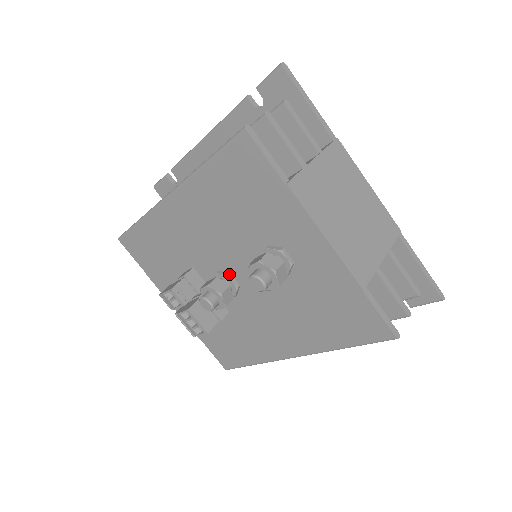
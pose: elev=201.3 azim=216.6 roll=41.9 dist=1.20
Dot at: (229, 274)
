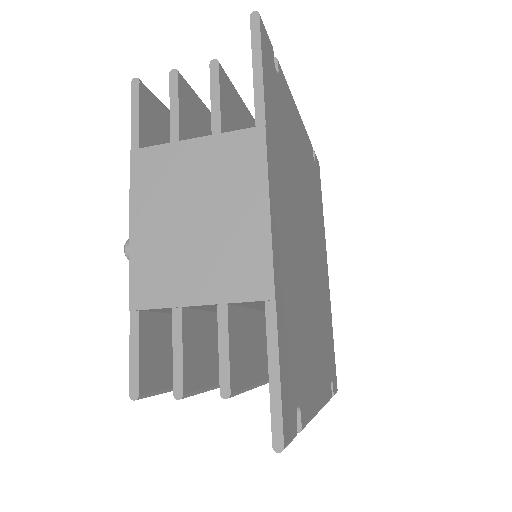
Dot at: occluded
